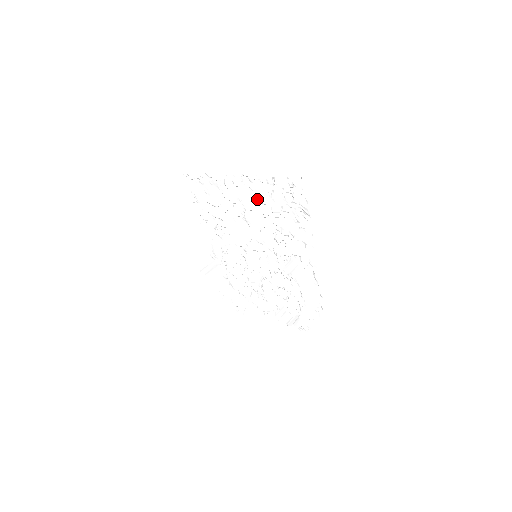
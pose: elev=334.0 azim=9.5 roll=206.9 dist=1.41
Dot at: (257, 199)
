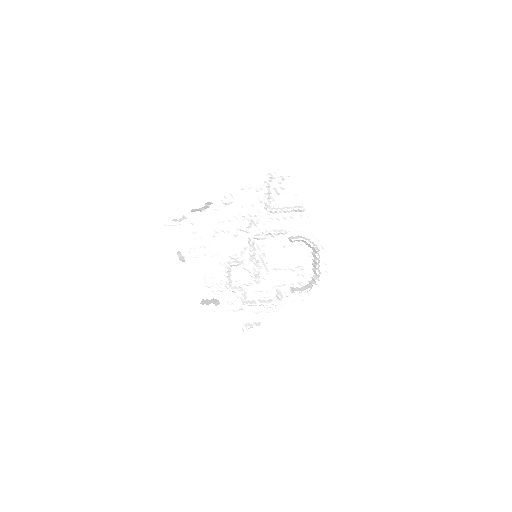
Dot at: (249, 203)
